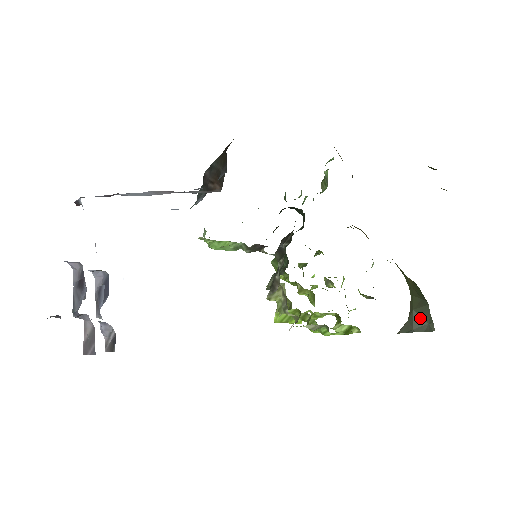
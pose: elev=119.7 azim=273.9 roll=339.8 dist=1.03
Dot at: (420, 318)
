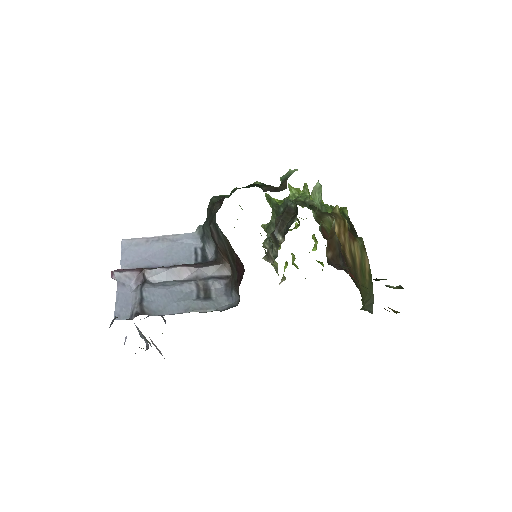
Dot at: (365, 309)
